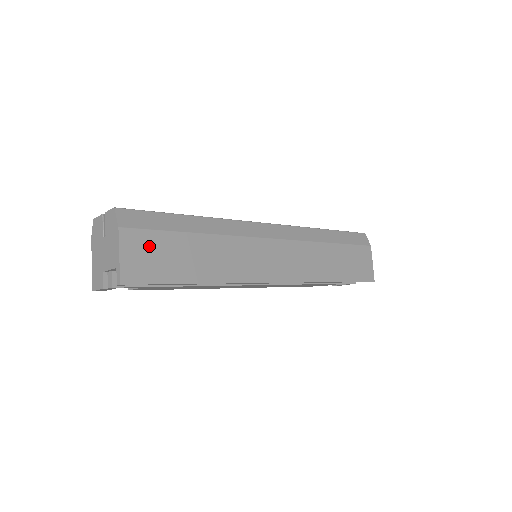
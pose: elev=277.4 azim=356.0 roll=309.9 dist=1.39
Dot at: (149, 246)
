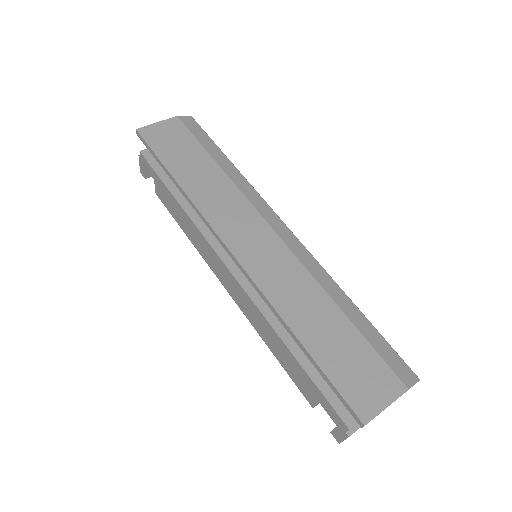
Dot at: (178, 136)
